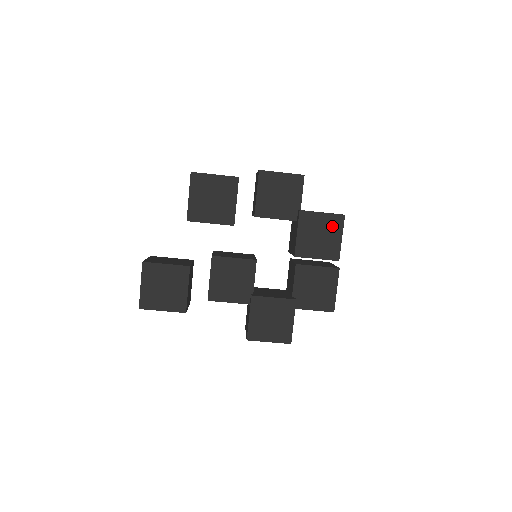
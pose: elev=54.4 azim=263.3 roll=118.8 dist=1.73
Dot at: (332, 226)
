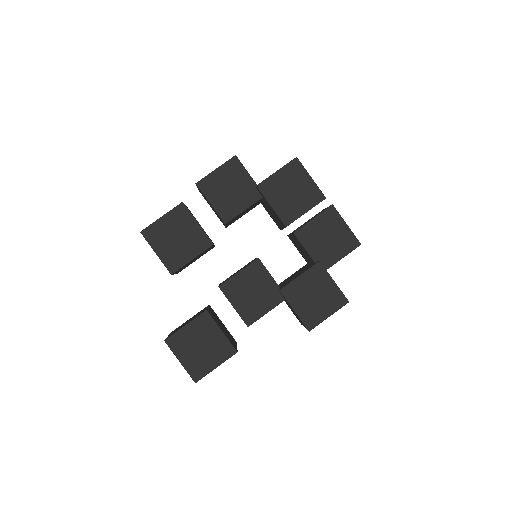
Dot at: (294, 175)
